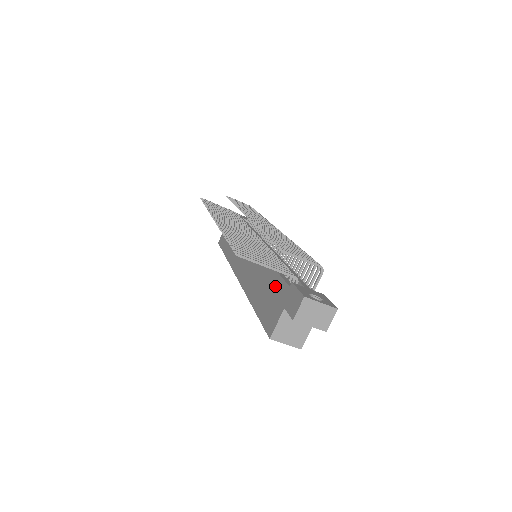
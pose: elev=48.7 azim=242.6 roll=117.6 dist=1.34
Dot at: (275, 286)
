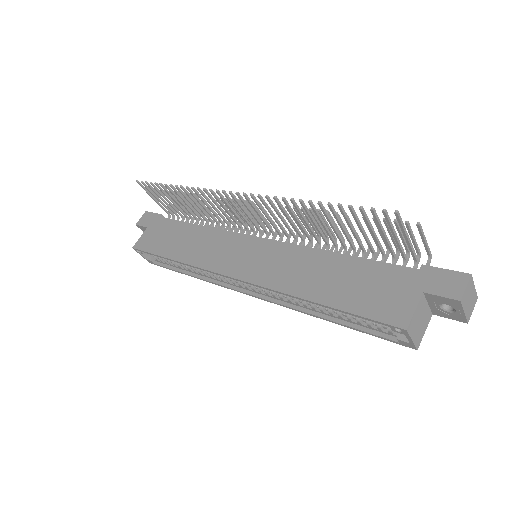
Dot at: (375, 273)
